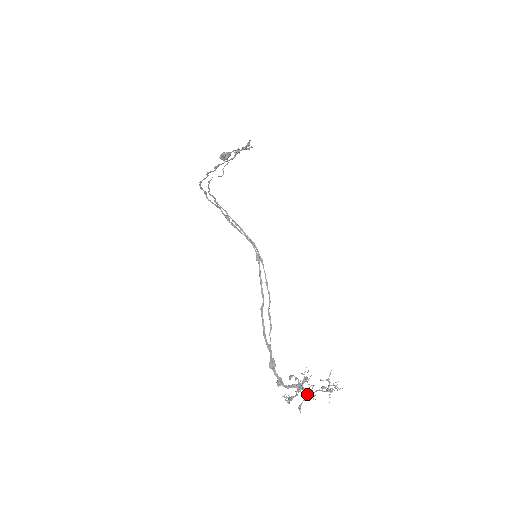
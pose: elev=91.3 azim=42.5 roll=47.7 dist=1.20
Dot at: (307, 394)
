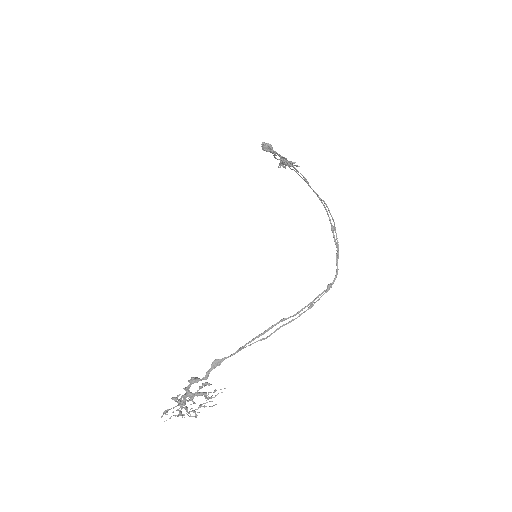
Dot at: occluded
